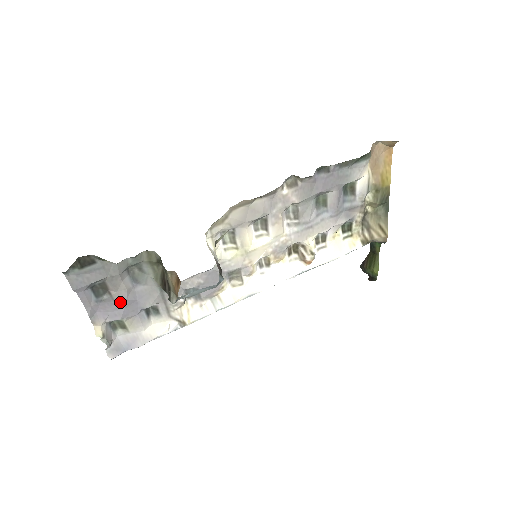
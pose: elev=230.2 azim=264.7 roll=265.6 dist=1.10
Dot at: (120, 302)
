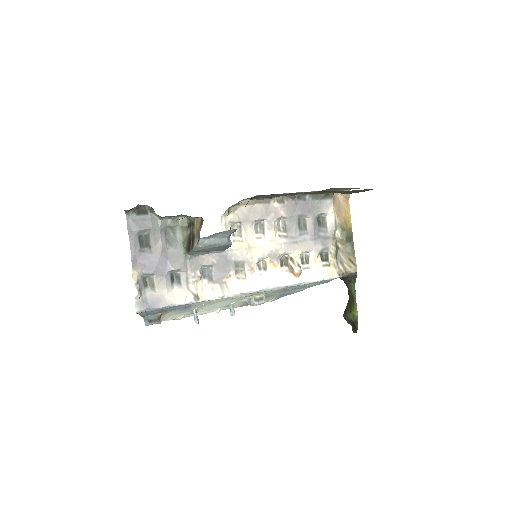
Dot at: (155, 257)
